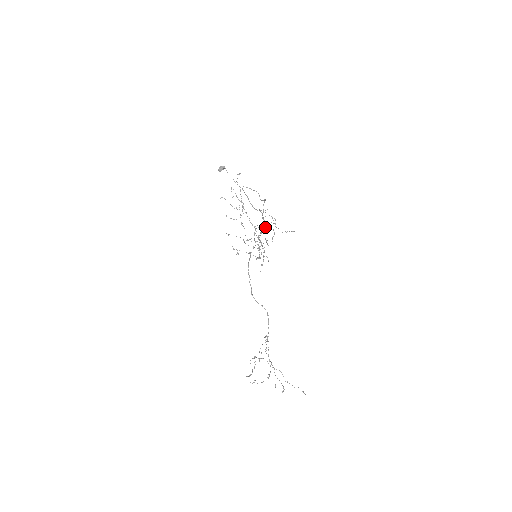
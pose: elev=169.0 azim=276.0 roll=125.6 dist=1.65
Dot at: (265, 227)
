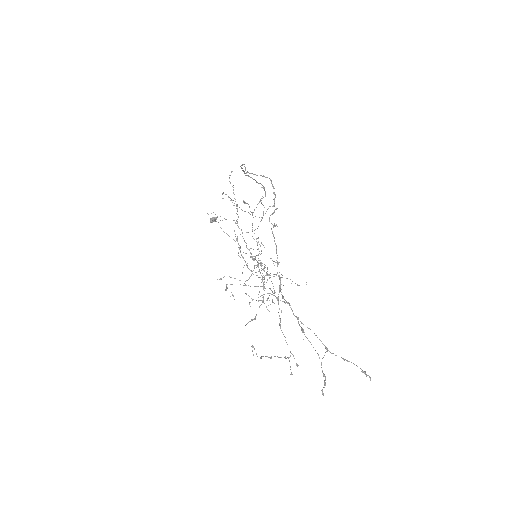
Dot at: (263, 188)
